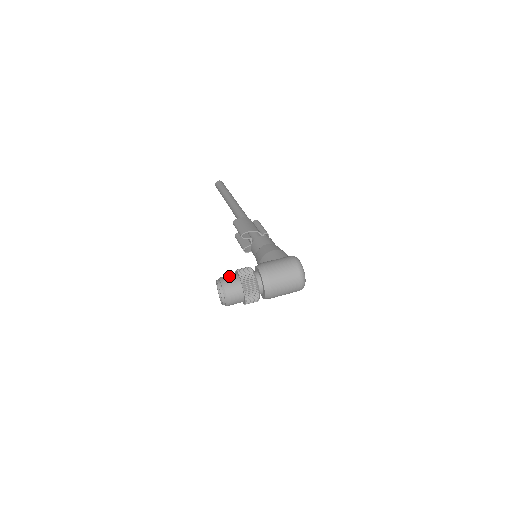
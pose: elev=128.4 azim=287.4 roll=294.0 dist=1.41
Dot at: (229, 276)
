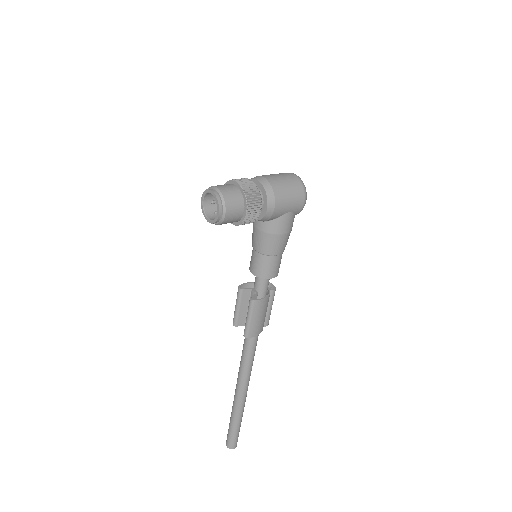
Dot at: (213, 198)
